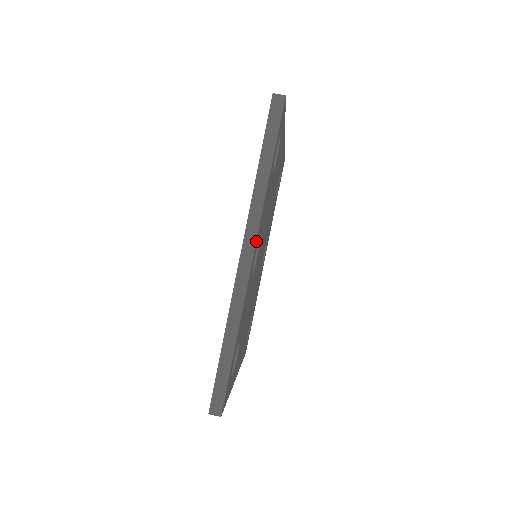
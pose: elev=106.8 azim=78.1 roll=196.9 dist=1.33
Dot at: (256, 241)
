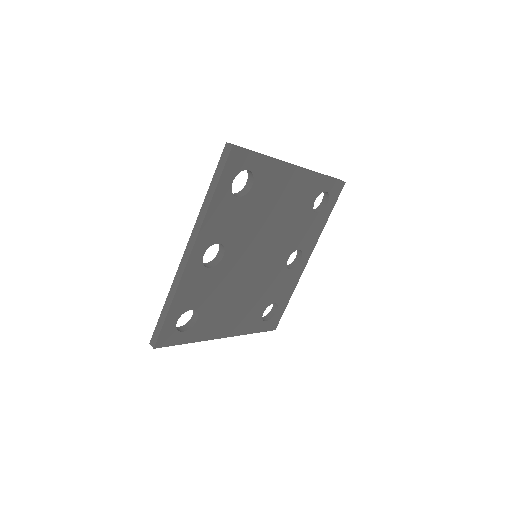
Dot at: (194, 245)
